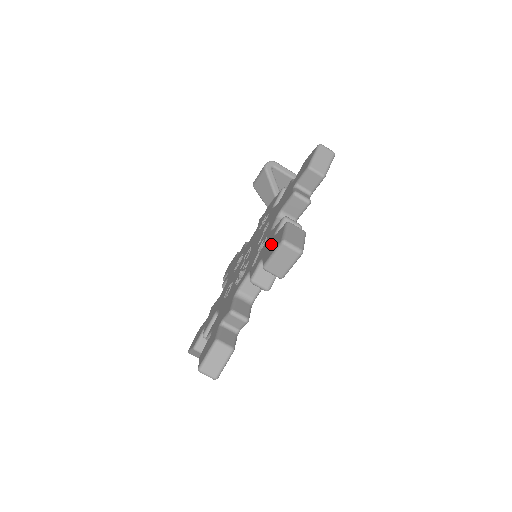
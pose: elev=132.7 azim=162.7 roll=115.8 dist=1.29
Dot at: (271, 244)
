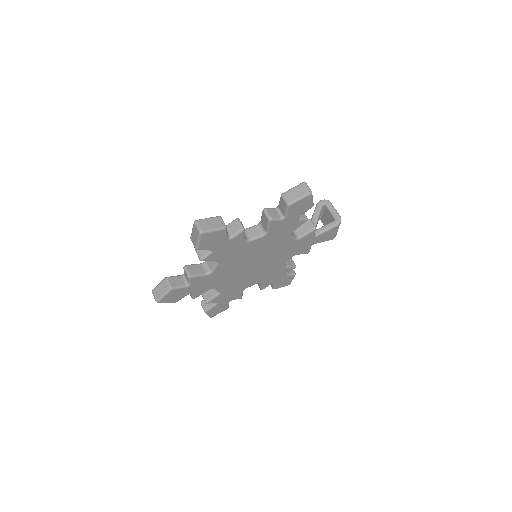
Dot at: occluded
